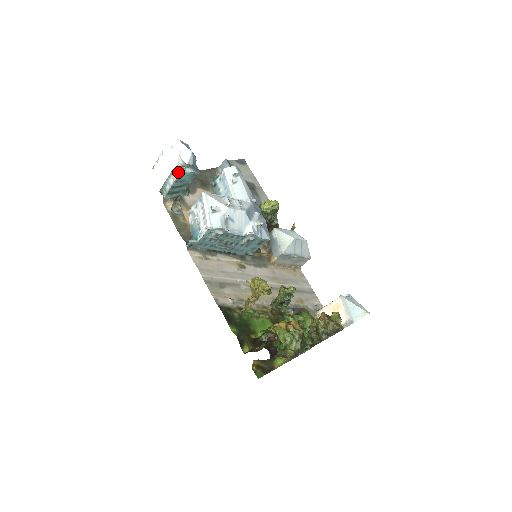
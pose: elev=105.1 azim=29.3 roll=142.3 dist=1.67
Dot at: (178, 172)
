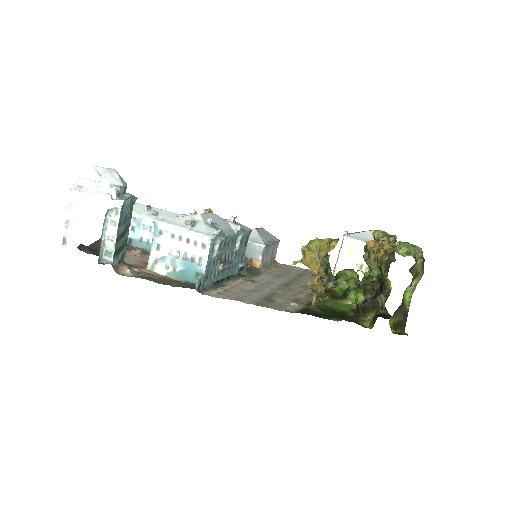
Dot at: (84, 246)
